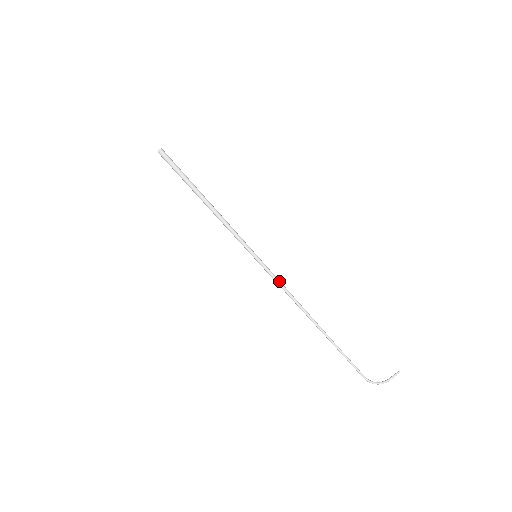
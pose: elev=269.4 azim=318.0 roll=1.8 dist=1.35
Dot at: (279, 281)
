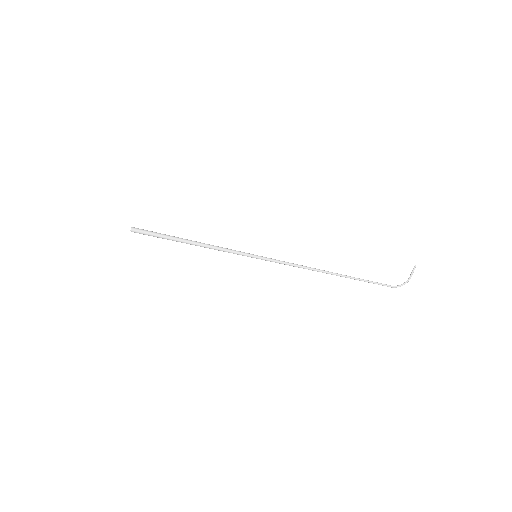
Dot at: (285, 262)
